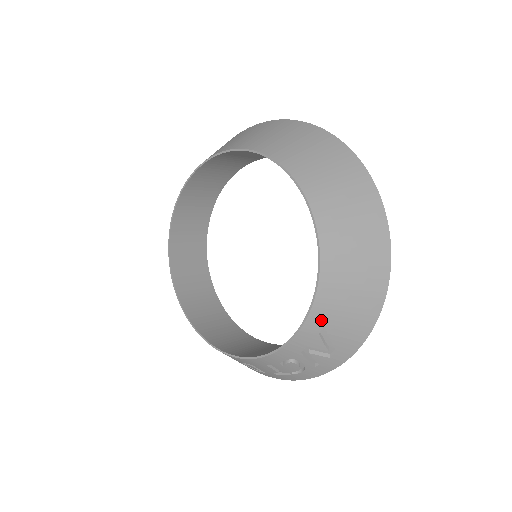
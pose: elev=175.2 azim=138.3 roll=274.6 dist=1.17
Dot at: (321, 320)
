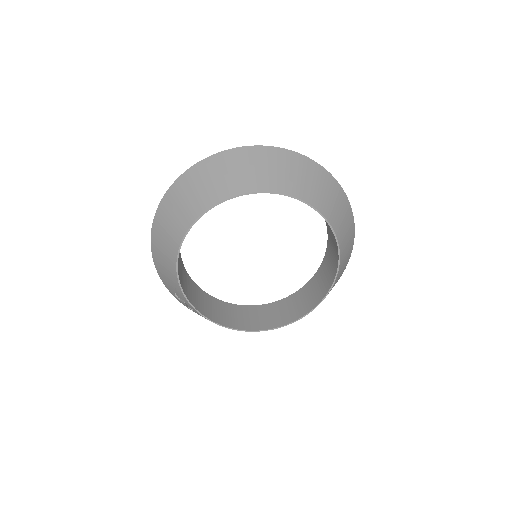
Dot at: occluded
